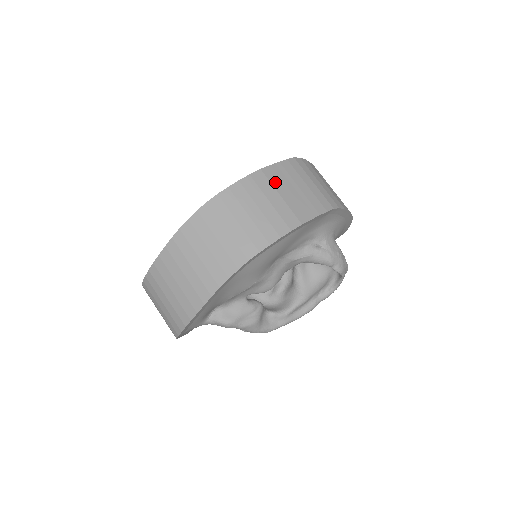
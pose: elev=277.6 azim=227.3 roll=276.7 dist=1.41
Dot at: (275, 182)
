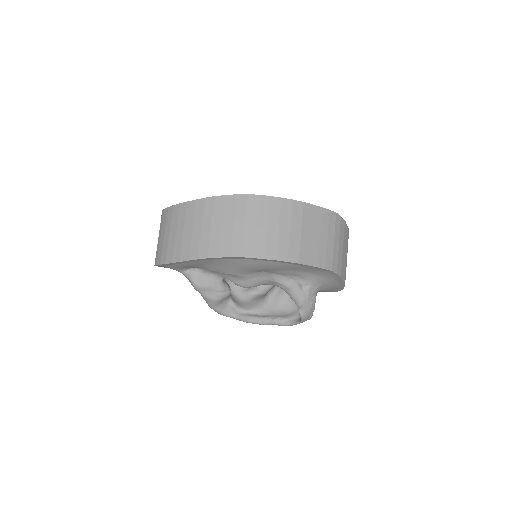
Dot at: (306, 219)
